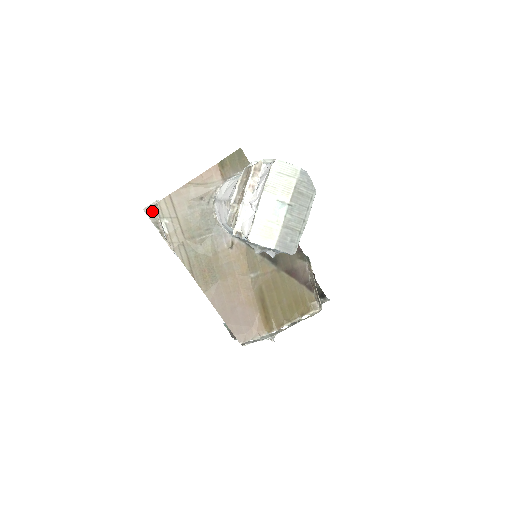
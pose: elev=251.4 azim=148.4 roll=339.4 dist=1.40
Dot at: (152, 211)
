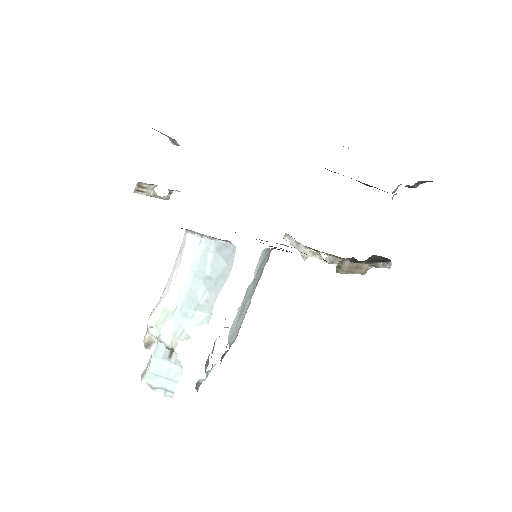
Dot at: (160, 132)
